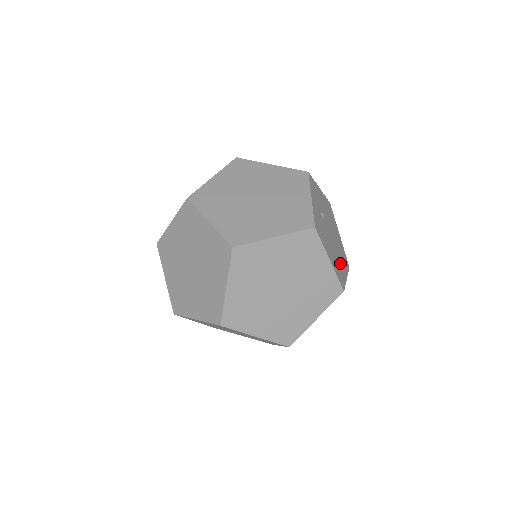
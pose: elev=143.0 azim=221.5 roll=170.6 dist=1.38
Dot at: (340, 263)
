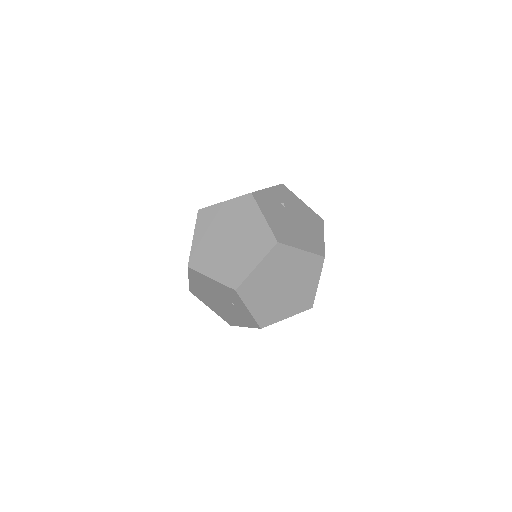
Dot at: (295, 237)
